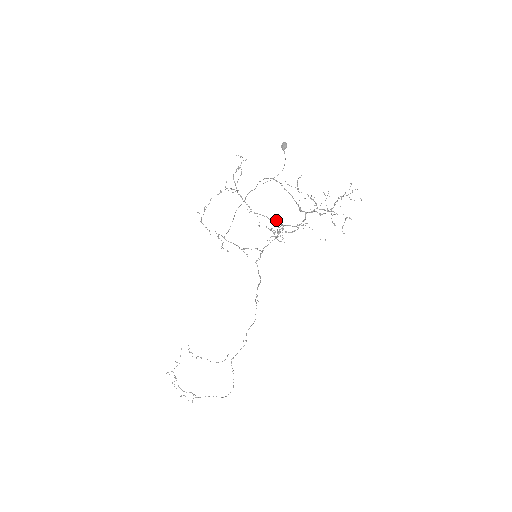
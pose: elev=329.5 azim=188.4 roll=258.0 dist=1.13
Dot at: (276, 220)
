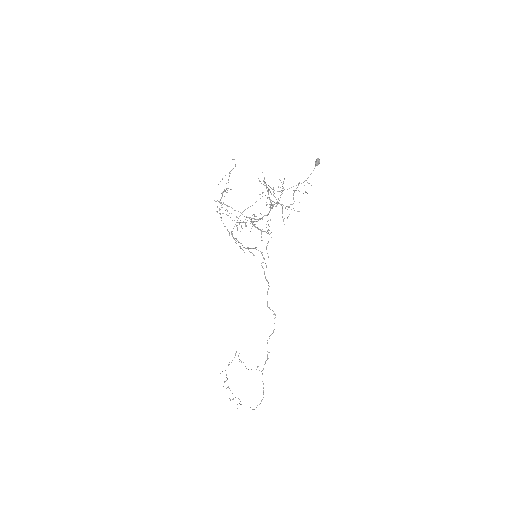
Dot at: (238, 211)
